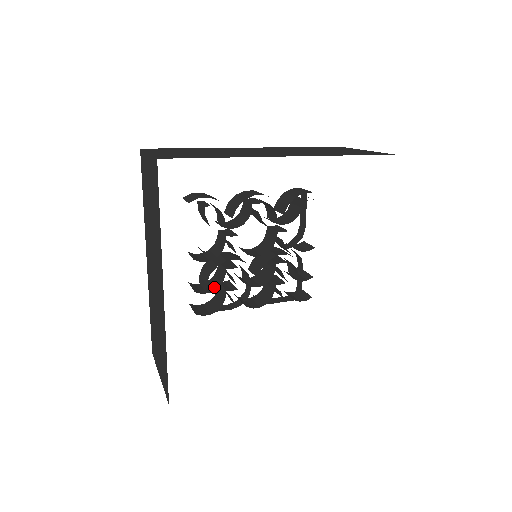
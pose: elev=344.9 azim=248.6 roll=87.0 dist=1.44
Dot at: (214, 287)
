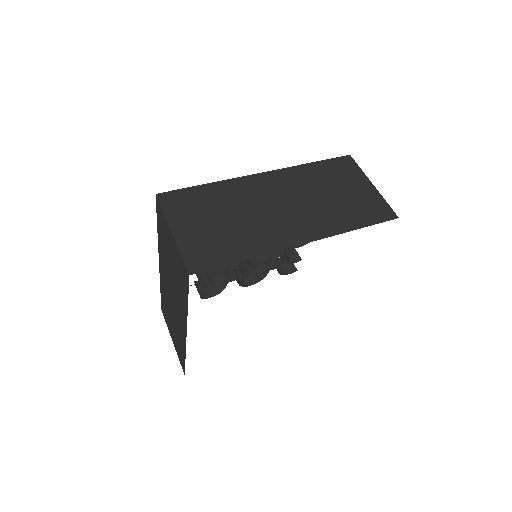
Dot at: (218, 279)
